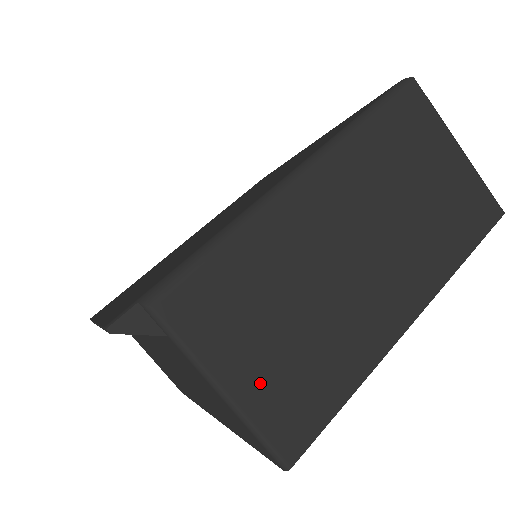
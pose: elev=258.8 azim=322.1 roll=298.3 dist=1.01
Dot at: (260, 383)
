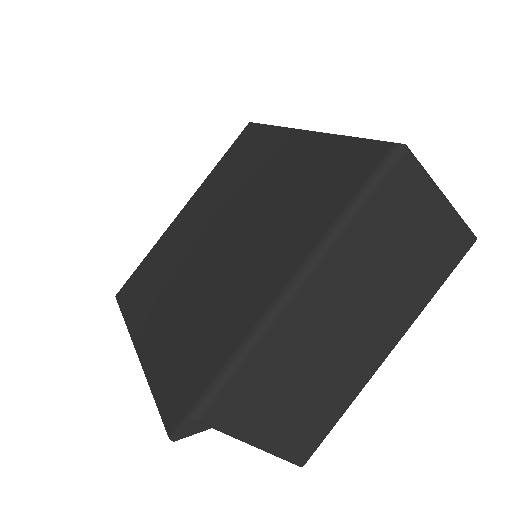
Dot at: (280, 432)
